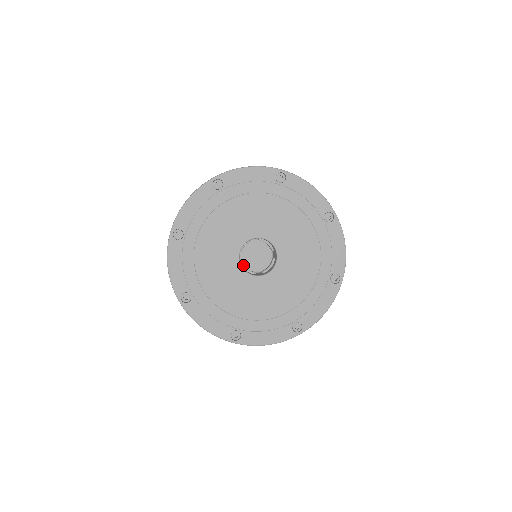
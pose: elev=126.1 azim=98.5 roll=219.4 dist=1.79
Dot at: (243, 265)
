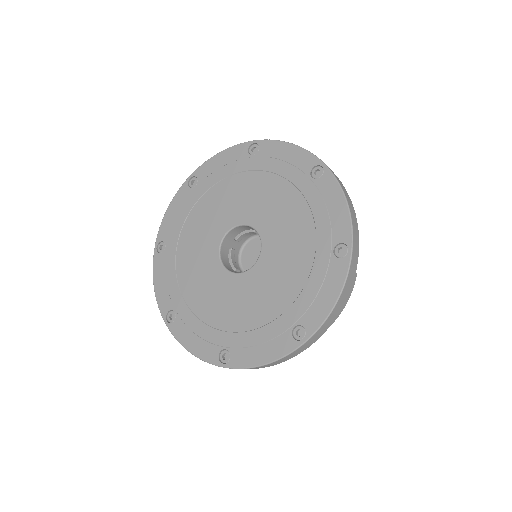
Dot at: (230, 253)
